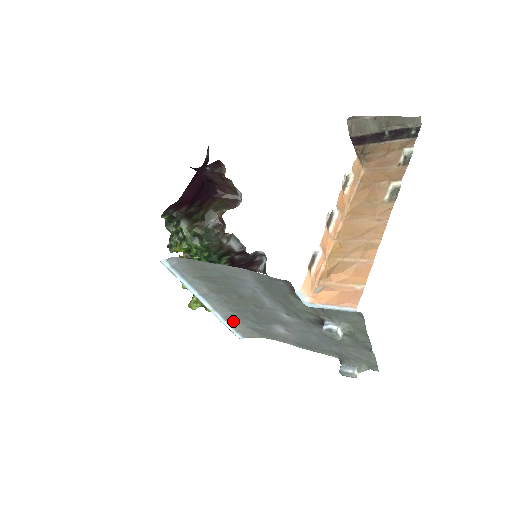
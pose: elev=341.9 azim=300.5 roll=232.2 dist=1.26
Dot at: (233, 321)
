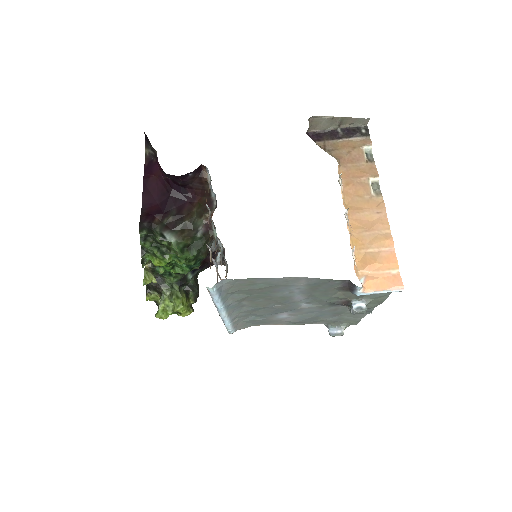
Dot at: (236, 320)
